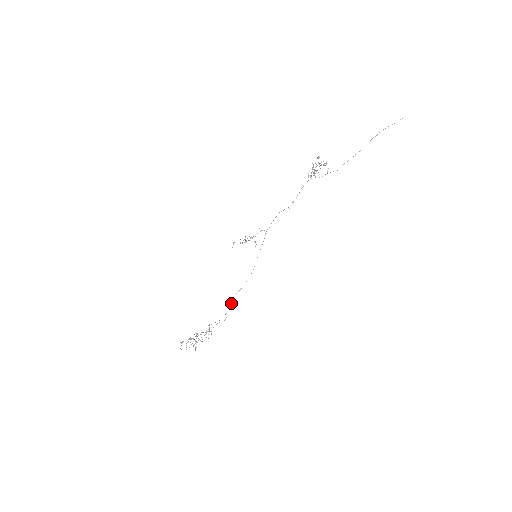
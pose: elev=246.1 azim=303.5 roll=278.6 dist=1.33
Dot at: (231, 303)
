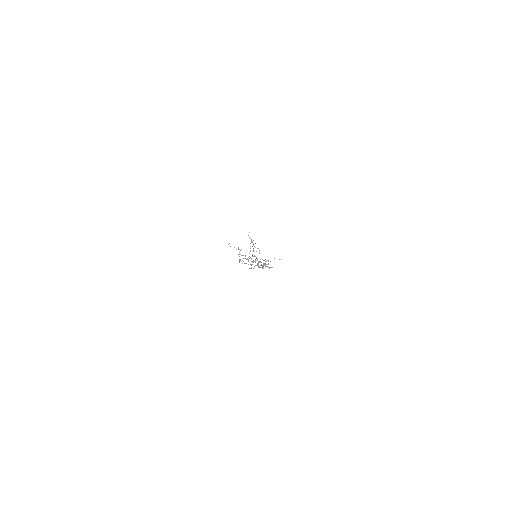
Dot at: occluded
